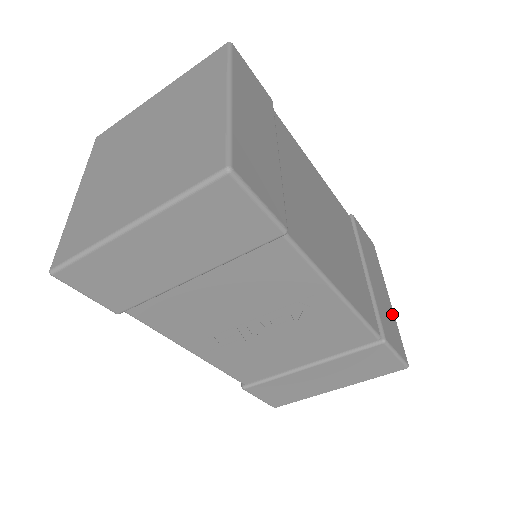
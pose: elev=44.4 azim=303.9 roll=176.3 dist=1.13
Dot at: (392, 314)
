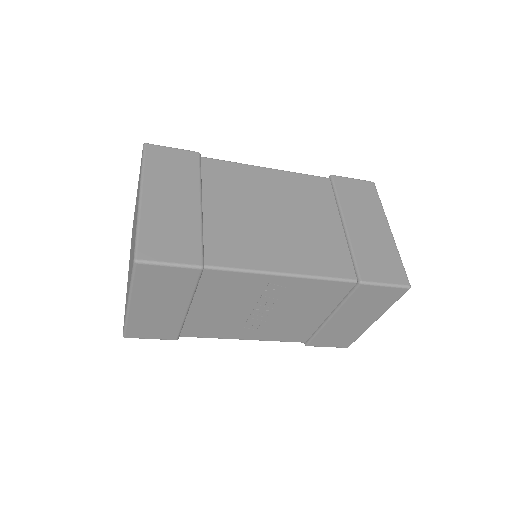
Dot at: (389, 245)
